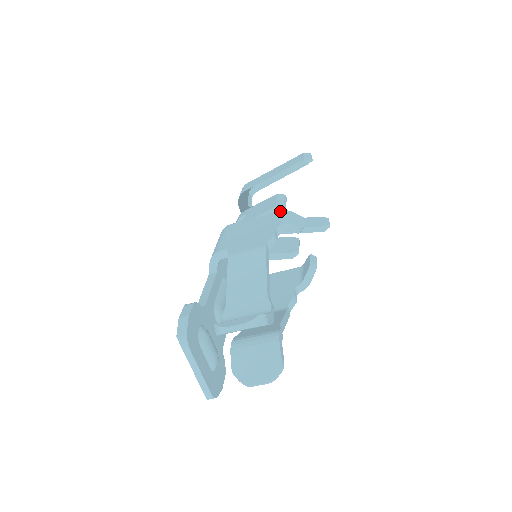
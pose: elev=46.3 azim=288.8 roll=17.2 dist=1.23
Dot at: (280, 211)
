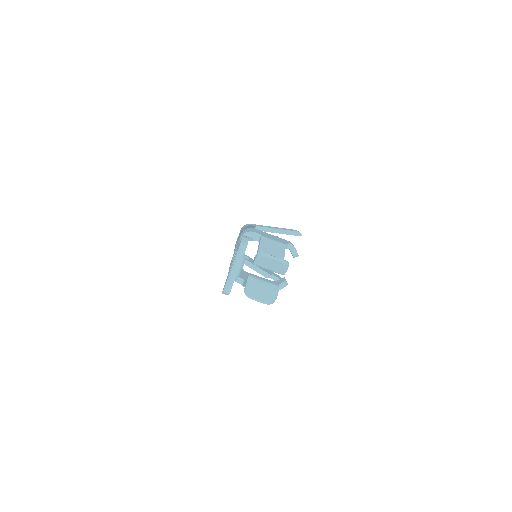
Dot at: occluded
